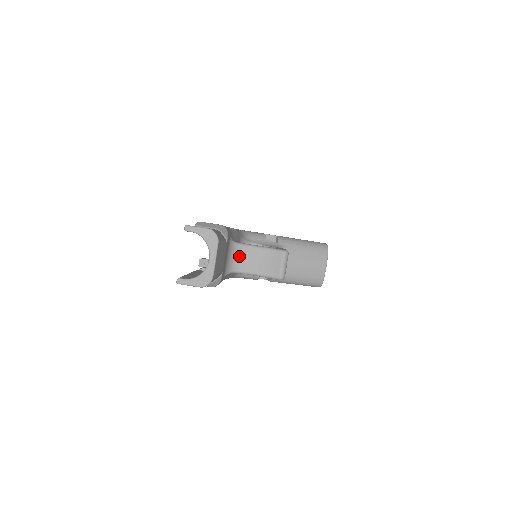
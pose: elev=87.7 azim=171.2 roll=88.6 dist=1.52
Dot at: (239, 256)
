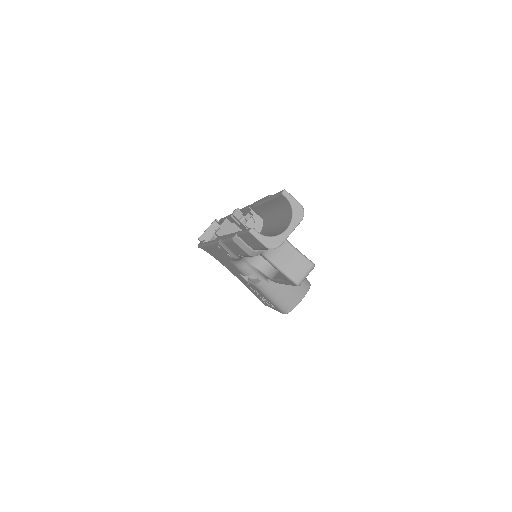
Dot at: occluded
